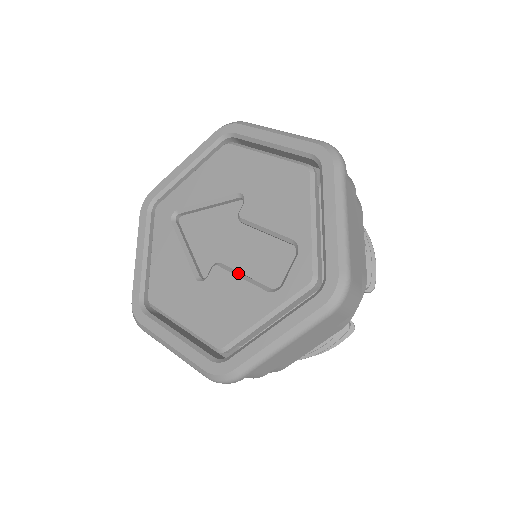
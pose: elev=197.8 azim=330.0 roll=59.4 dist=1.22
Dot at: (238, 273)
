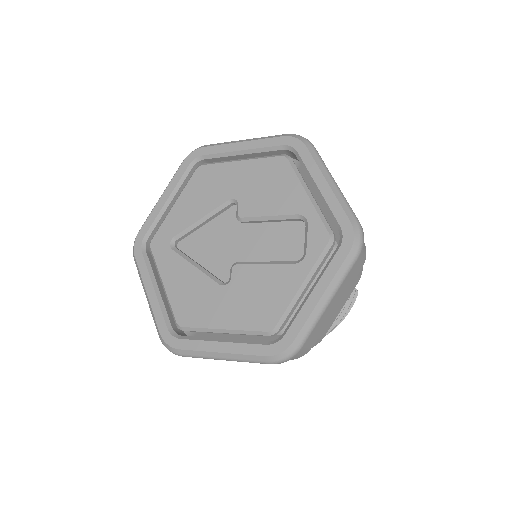
Dot at: (259, 262)
